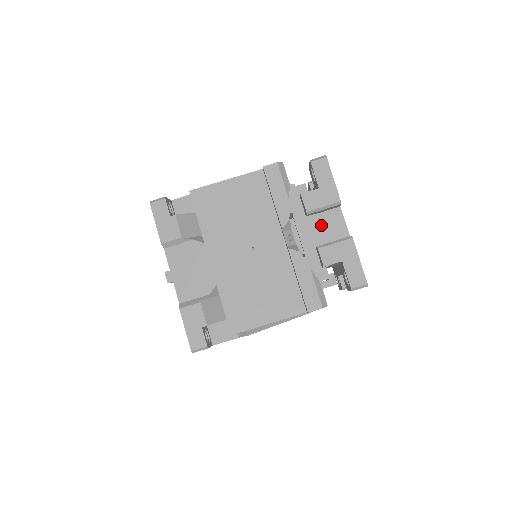
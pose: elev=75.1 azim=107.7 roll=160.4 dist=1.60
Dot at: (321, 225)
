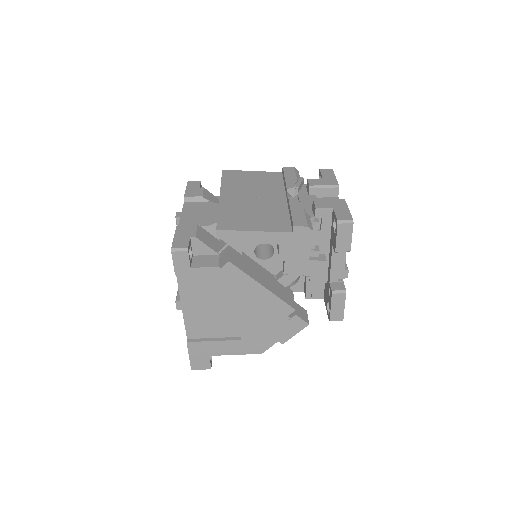
Dot at: occluded
